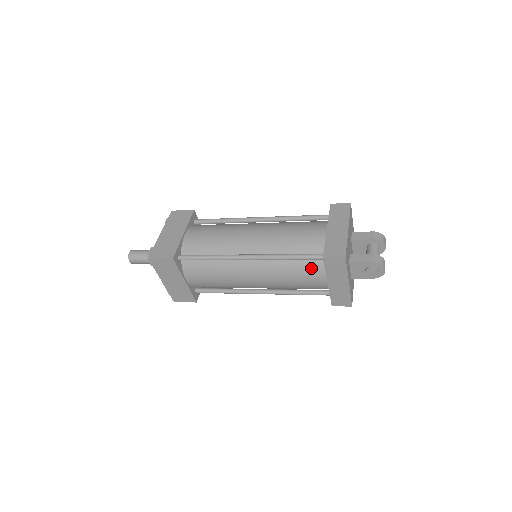
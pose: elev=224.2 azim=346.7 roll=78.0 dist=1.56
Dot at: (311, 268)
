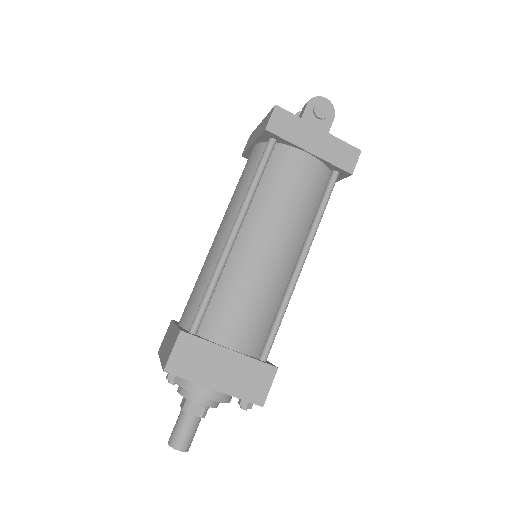
Dot at: (281, 163)
